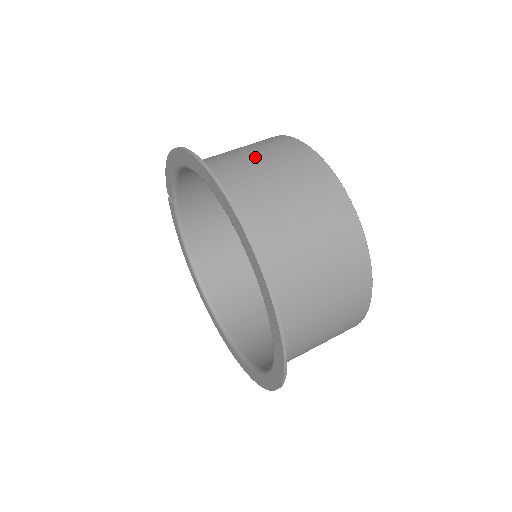
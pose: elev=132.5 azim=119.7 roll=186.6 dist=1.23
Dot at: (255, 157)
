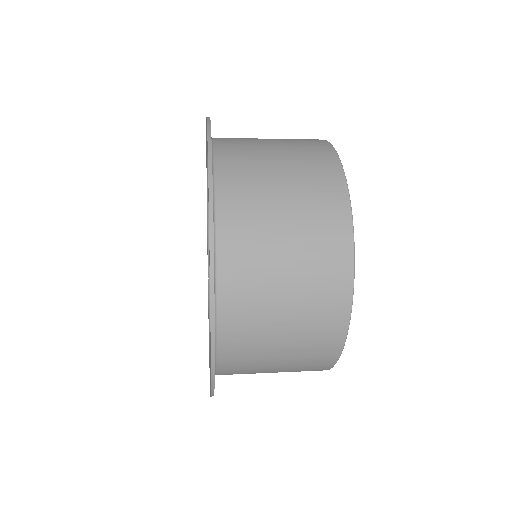
Dot at: occluded
